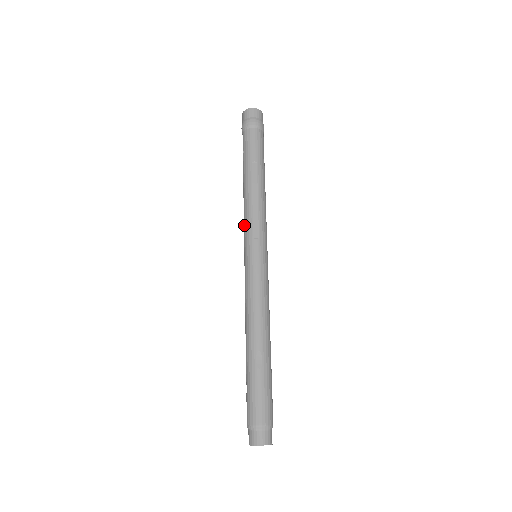
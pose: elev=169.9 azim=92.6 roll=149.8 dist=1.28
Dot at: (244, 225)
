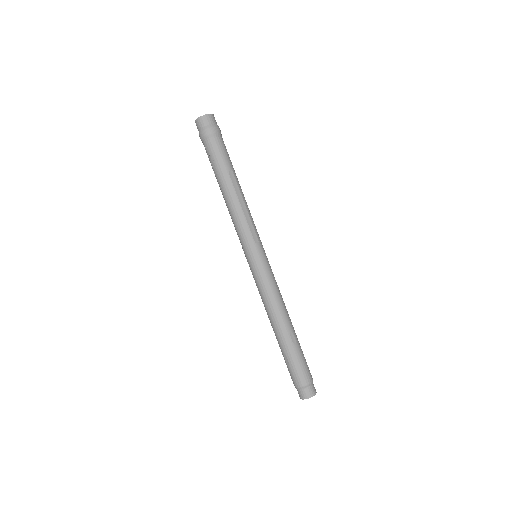
Dot at: (240, 232)
